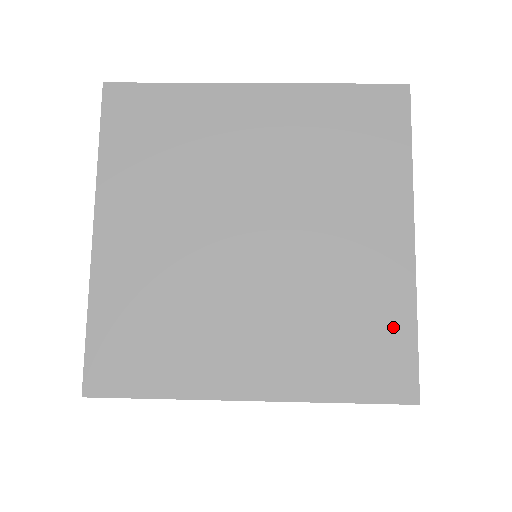
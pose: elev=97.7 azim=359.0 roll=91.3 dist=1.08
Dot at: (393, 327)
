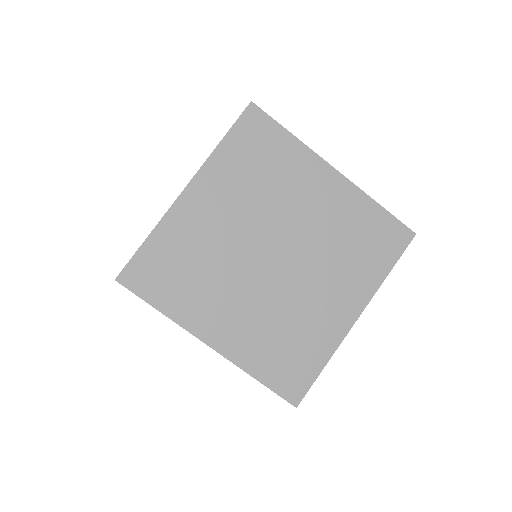
Dot at: (312, 359)
